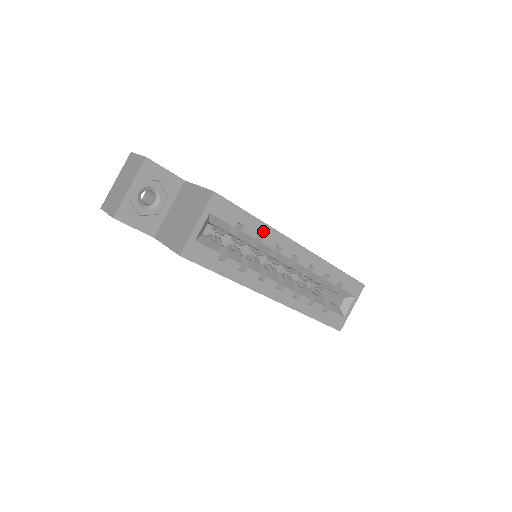
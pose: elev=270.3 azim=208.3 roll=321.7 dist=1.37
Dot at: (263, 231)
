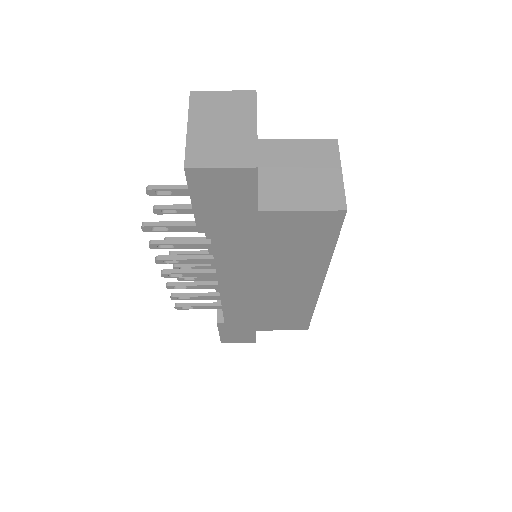
Dot at: occluded
